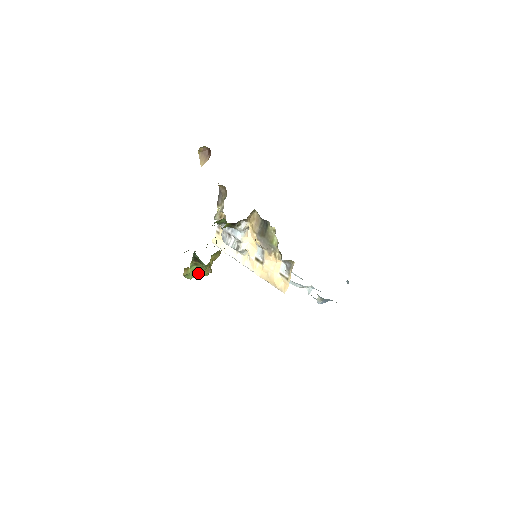
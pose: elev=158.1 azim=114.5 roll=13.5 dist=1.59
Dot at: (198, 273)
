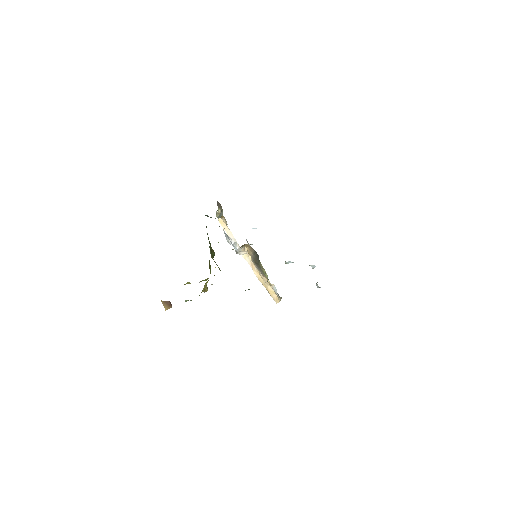
Dot at: occluded
